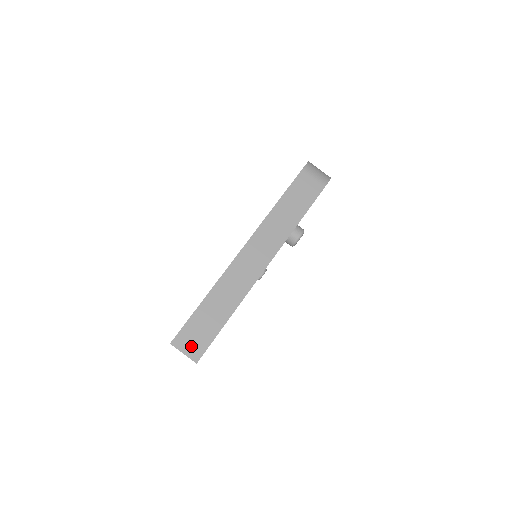
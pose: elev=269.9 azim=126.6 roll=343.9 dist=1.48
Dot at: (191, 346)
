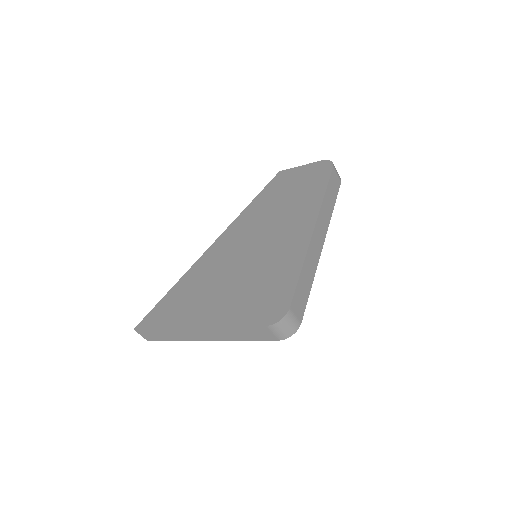
Dot at: (146, 336)
